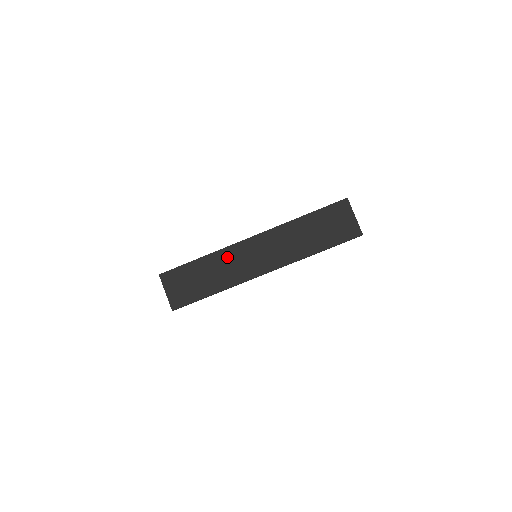
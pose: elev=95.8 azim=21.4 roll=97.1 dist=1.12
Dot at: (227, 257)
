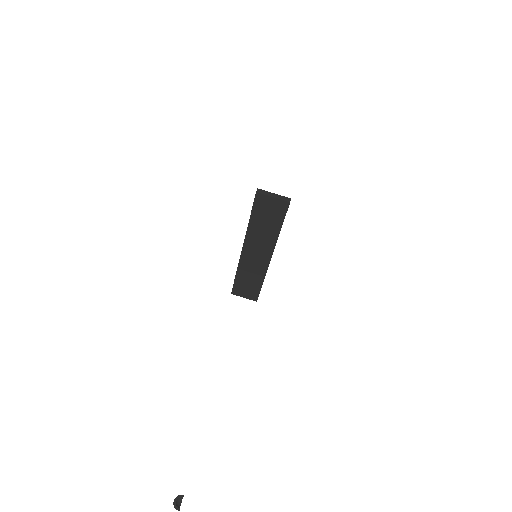
Dot at: (245, 266)
